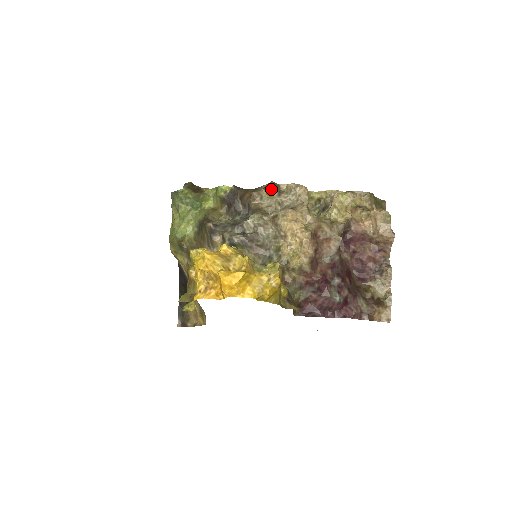
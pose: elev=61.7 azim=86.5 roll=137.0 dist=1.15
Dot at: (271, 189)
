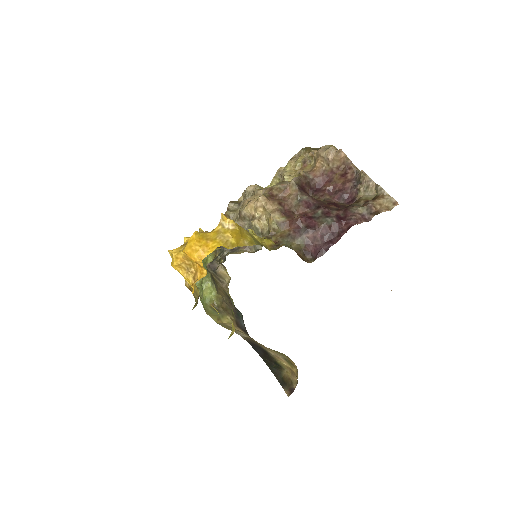
Dot at: (232, 207)
